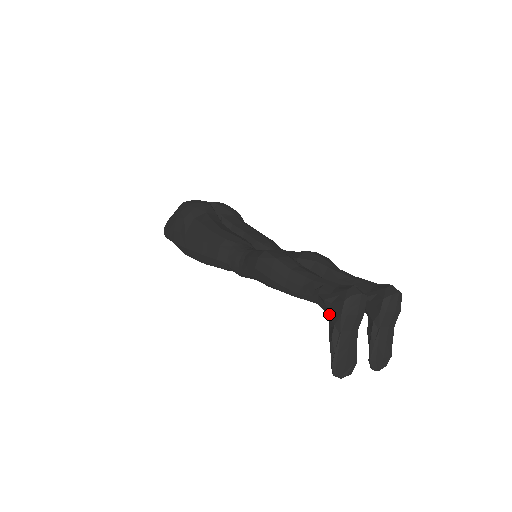
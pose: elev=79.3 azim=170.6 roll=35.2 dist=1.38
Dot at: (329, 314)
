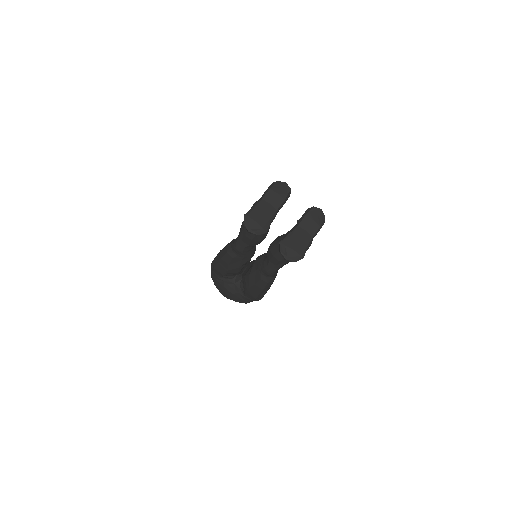
Dot at: occluded
